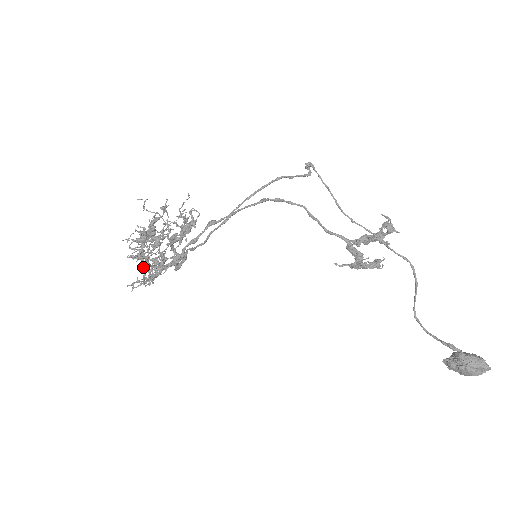
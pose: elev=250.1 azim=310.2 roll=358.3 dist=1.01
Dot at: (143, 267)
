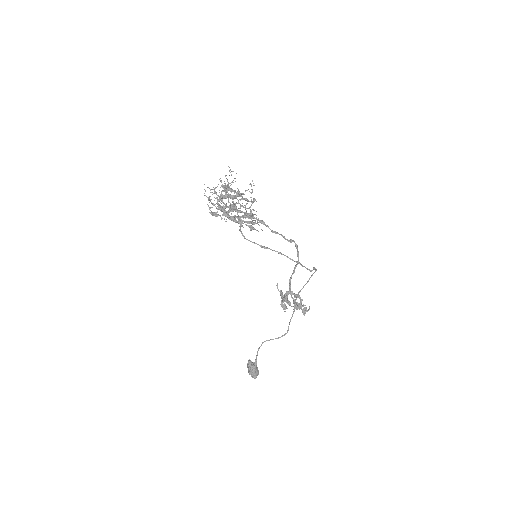
Dot at: (217, 203)
